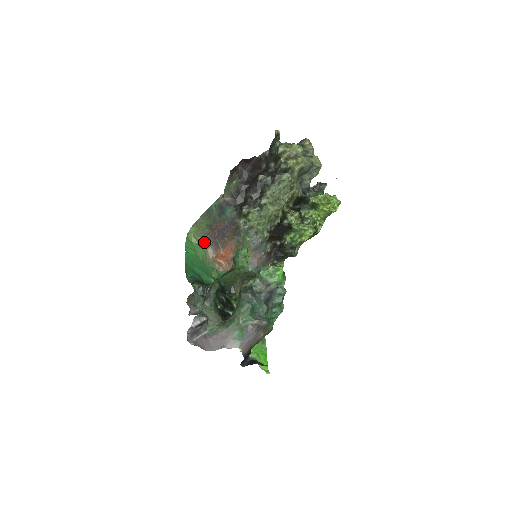
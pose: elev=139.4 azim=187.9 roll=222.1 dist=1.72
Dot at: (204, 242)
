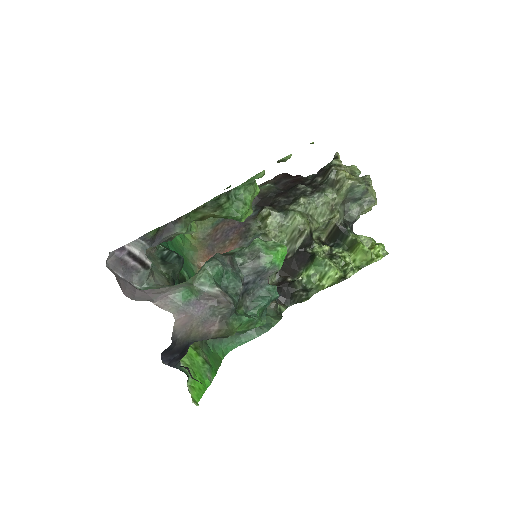
Dot at: (199, 243)
